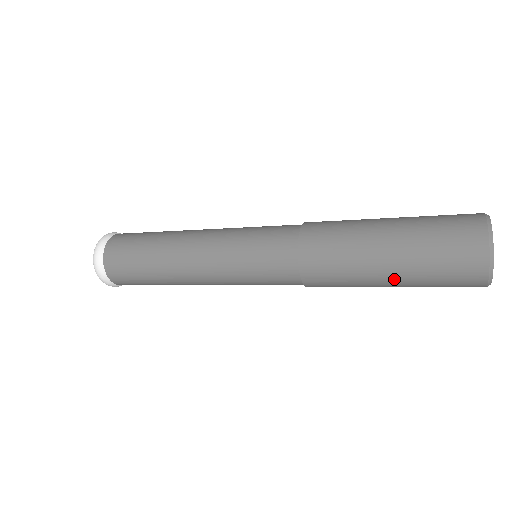
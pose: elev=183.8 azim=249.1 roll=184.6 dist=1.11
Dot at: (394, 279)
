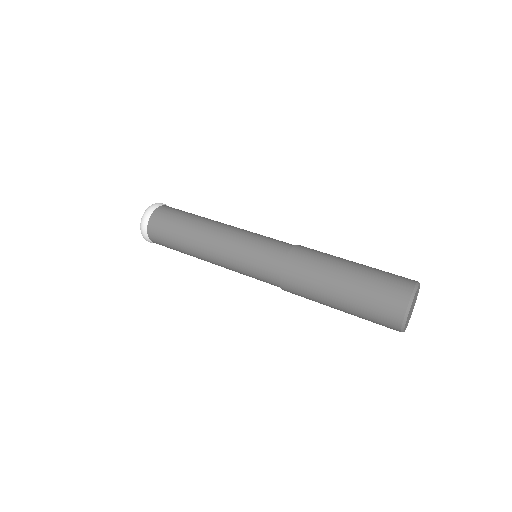
Dot at: occluded
